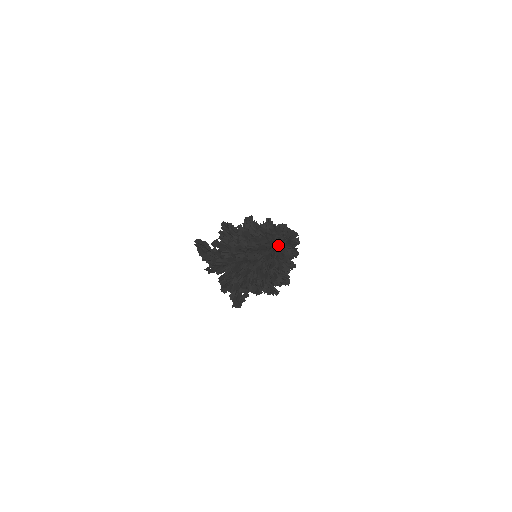
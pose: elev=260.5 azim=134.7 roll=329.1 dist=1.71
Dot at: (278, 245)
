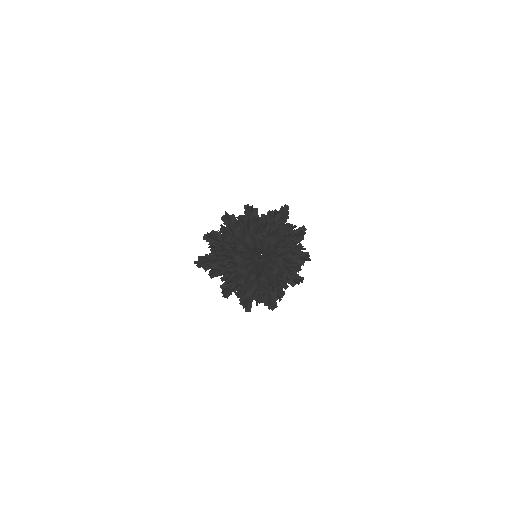
Dot at: (255, 273)
